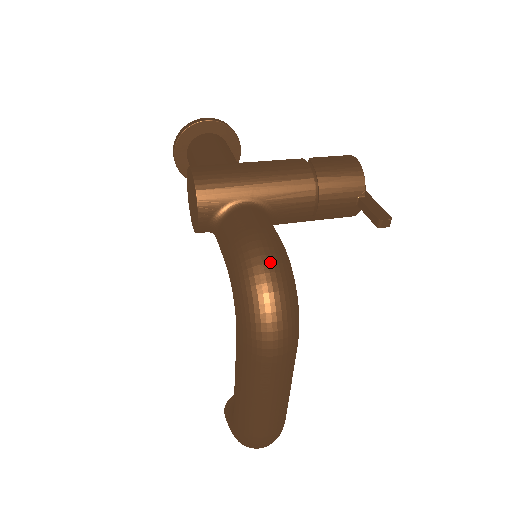
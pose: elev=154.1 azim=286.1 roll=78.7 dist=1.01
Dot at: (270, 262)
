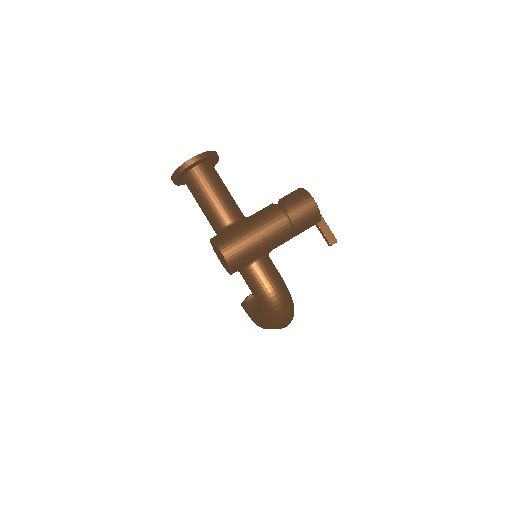
Dot at: (281, 302)
